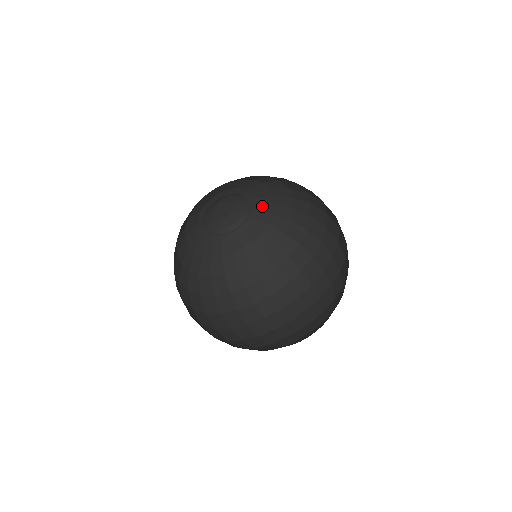
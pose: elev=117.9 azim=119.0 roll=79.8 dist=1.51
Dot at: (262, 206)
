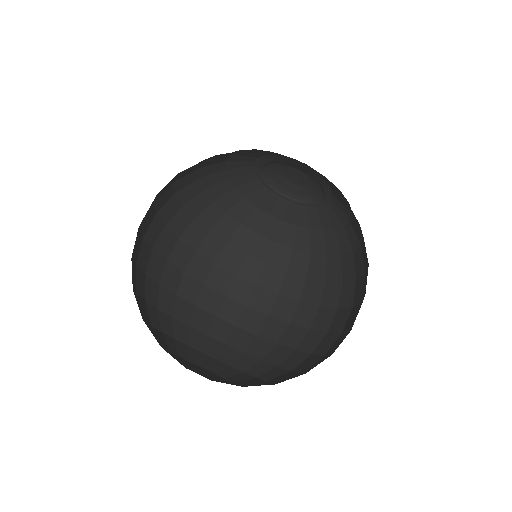
Dot at: (338, 209)
